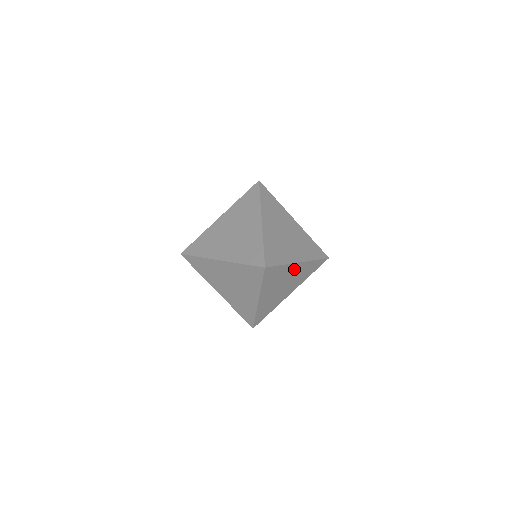
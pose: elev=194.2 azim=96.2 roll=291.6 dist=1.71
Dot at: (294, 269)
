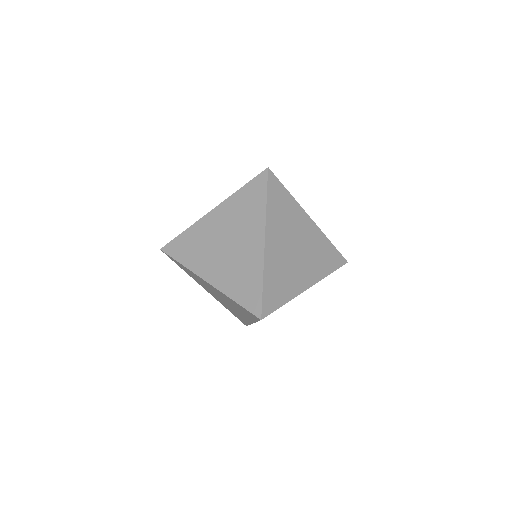
Dot at: (305, 226)
